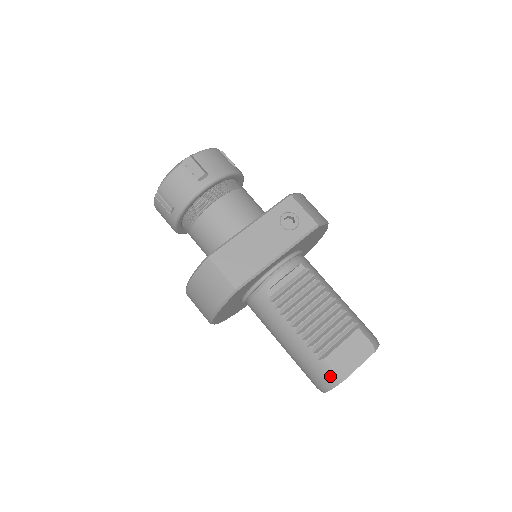
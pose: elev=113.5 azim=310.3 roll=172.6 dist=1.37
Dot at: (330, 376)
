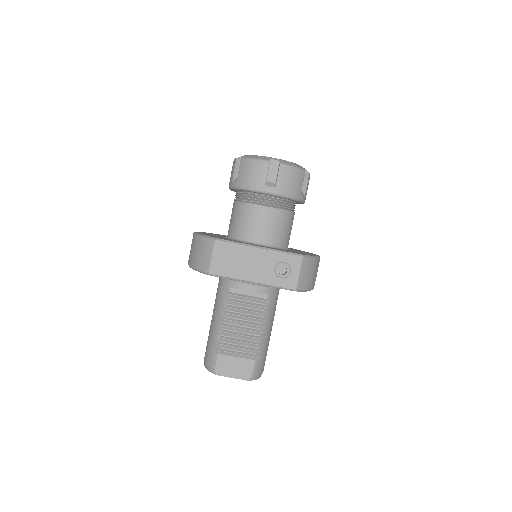
Dot at: (212, 364)
